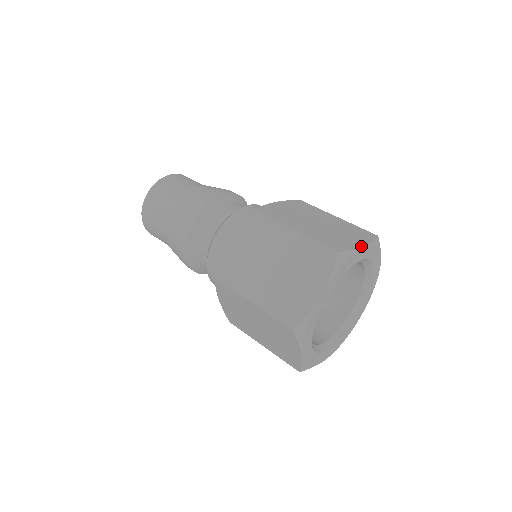
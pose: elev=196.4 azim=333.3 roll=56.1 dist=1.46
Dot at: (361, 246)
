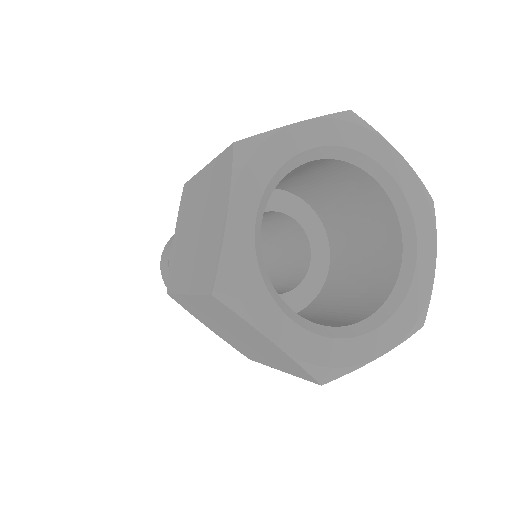
Dot at: (291, 124)
